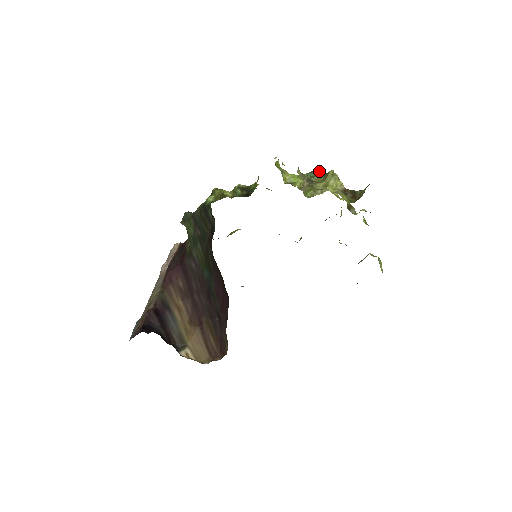
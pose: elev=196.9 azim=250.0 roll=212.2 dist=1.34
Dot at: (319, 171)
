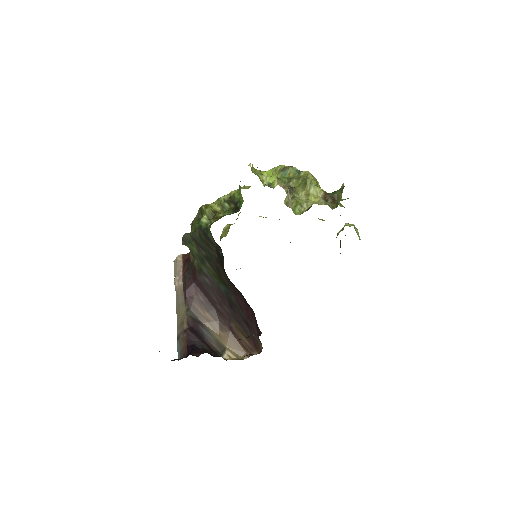
Dot at: (292, 168)
